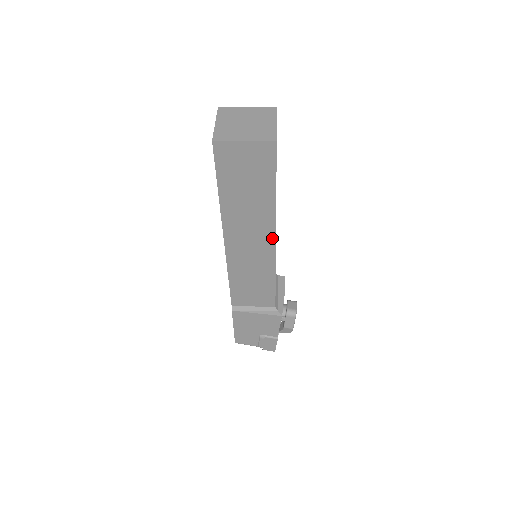
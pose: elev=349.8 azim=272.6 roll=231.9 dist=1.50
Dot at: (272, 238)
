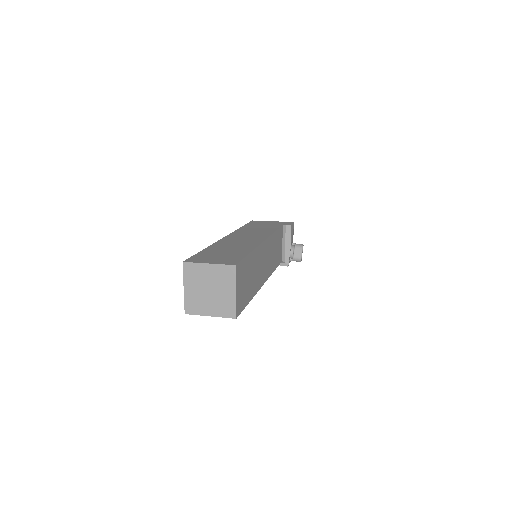
Dot at: occluded
